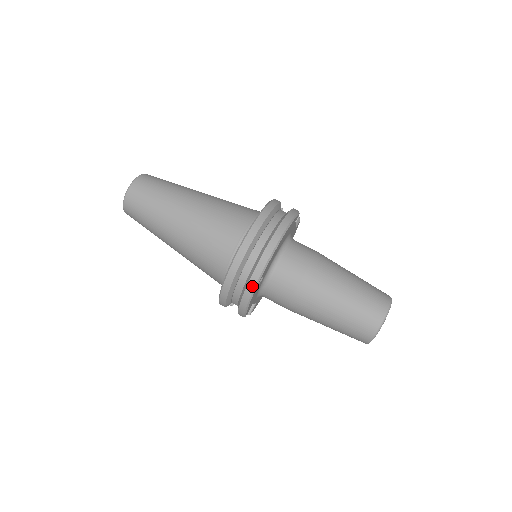
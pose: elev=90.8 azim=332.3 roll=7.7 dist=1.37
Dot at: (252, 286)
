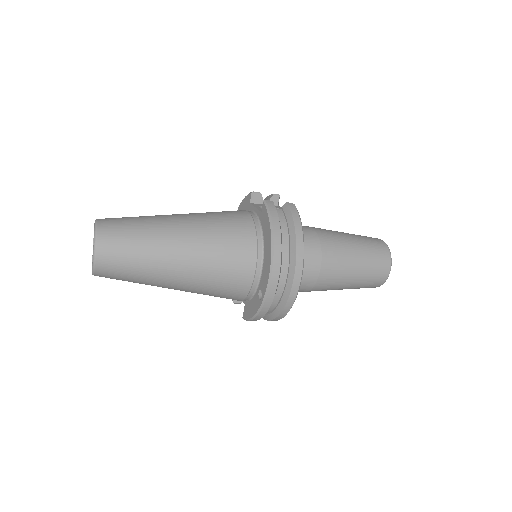
Dot at: (289, 307)
